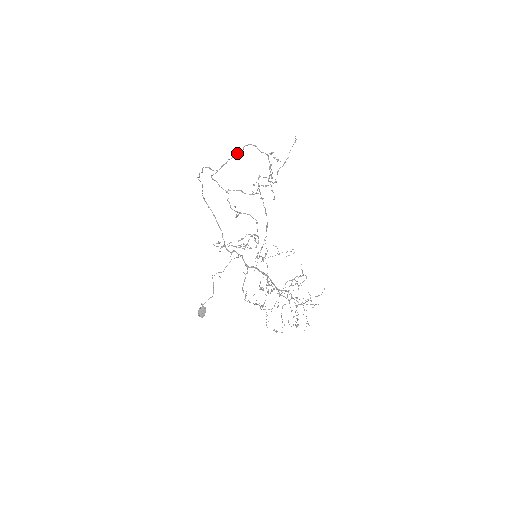
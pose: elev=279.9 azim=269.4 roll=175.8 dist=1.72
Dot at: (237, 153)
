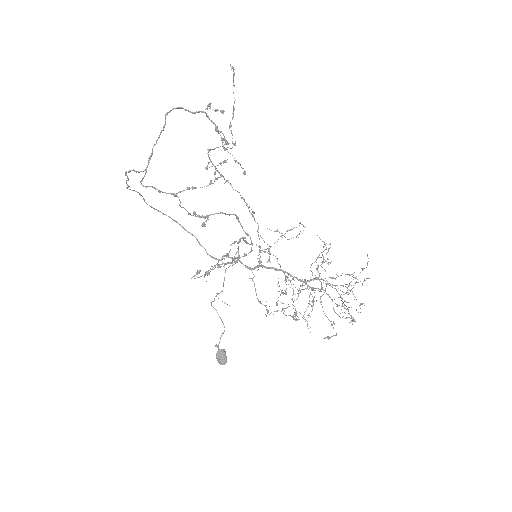
Dot at: (160, 132)
